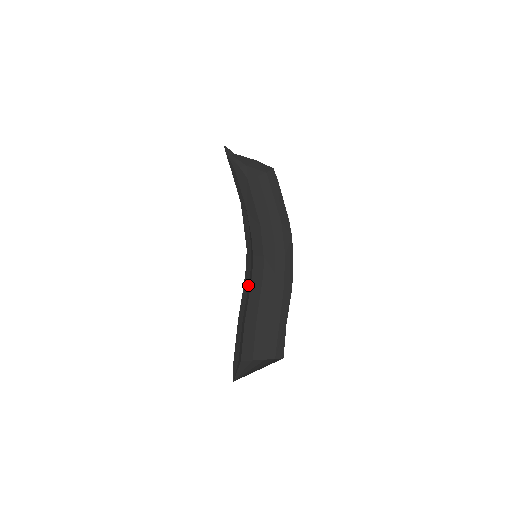
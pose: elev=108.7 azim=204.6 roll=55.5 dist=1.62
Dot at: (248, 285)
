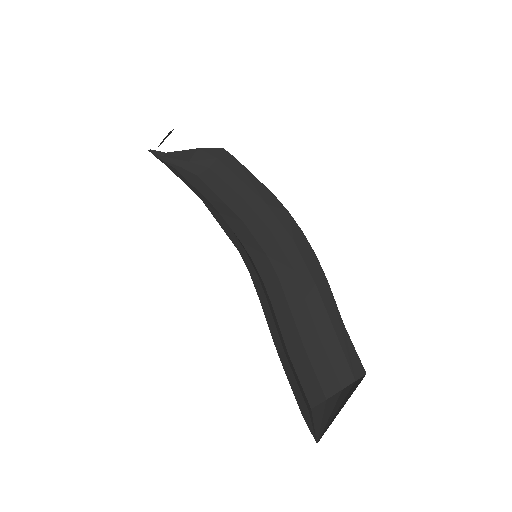
Dot at: (265, 298)
